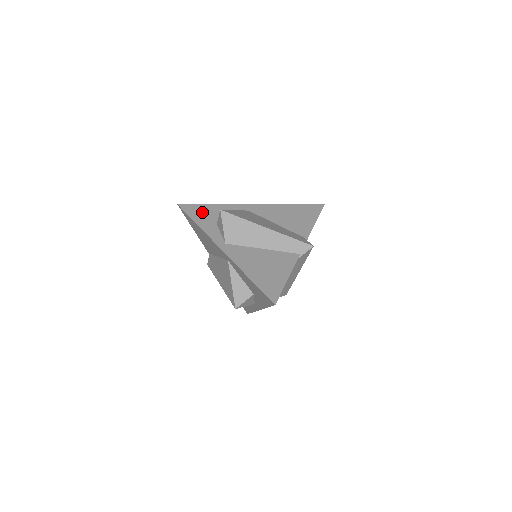
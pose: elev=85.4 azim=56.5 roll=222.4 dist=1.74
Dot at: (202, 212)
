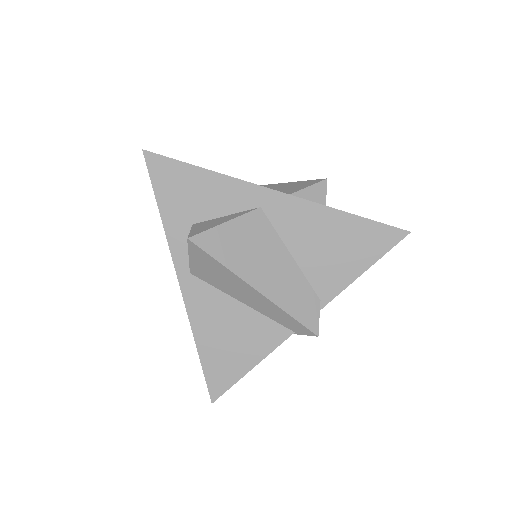
Dot at: (178, 186)
